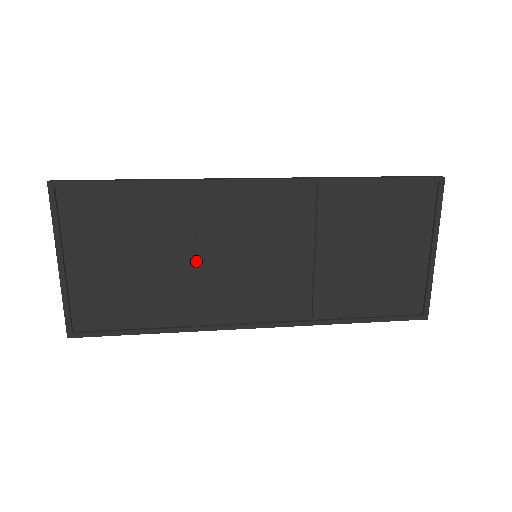
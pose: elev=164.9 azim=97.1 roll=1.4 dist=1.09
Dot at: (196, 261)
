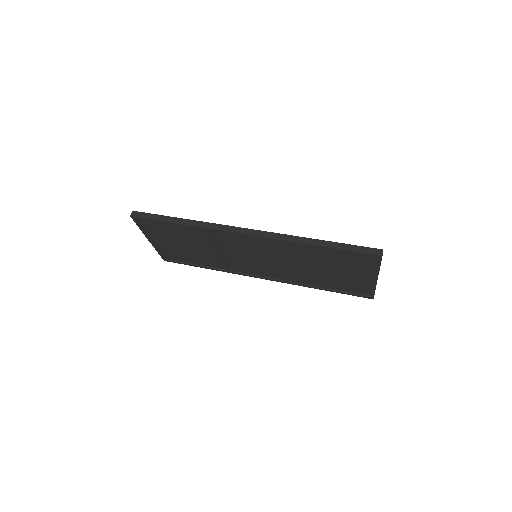
Dot at: (221, 252)
